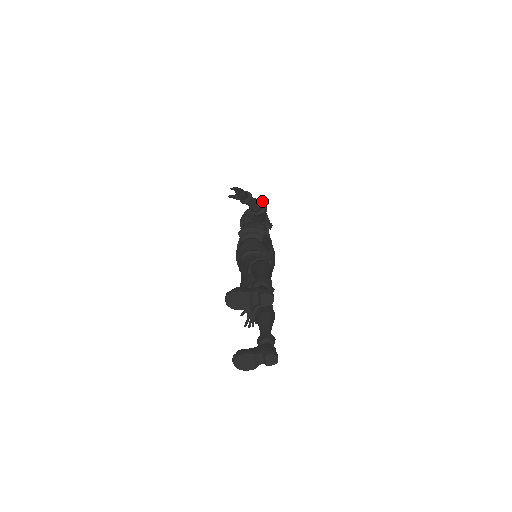
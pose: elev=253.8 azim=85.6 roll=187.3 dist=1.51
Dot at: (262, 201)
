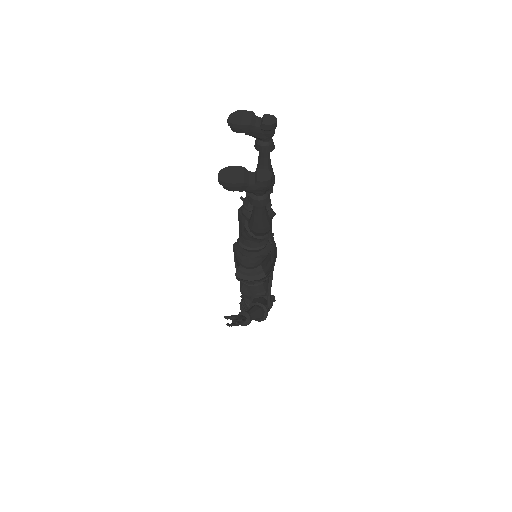
Dot at: occluded
